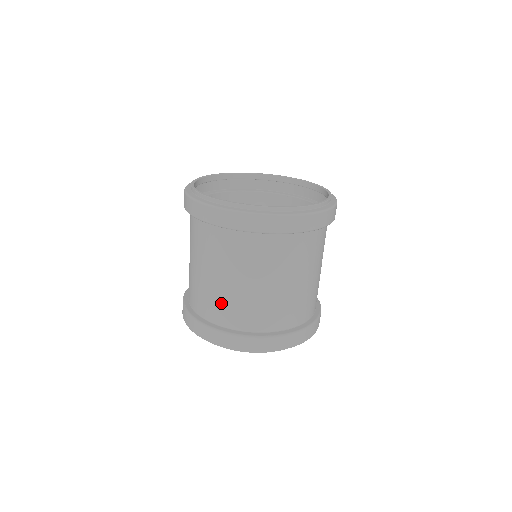
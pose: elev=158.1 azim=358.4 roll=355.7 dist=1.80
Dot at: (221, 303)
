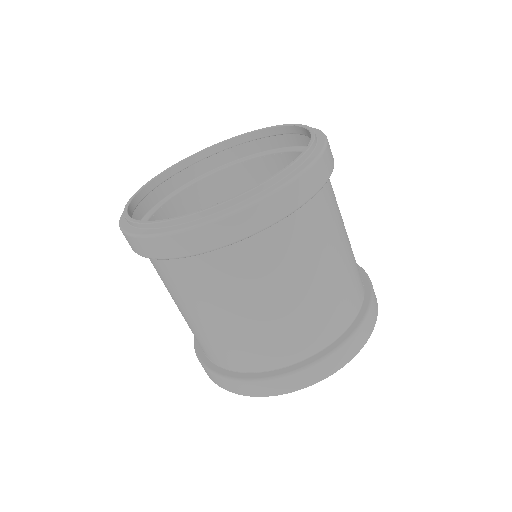
Dot at: occluded
